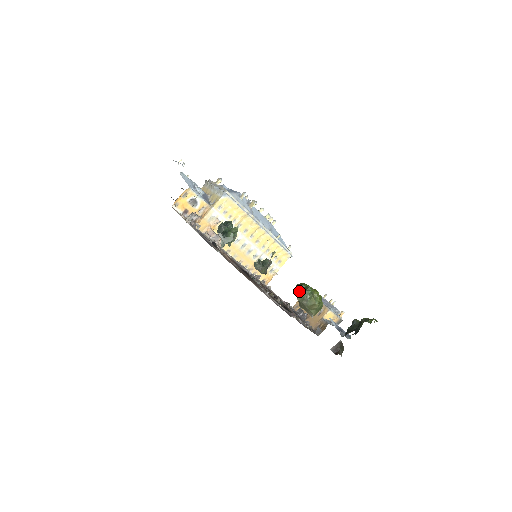
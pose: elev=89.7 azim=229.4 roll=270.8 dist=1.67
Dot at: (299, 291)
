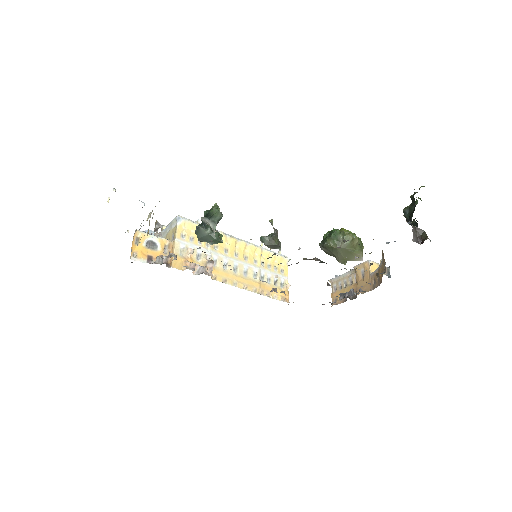
Dot at: (327, 238)
